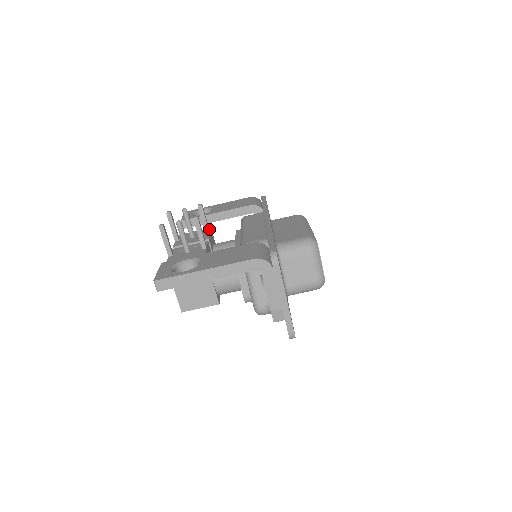
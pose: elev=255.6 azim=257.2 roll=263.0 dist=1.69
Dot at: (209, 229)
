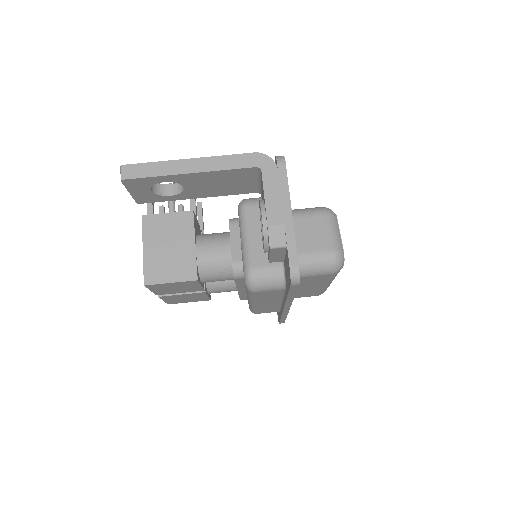
Dot at: occluded
